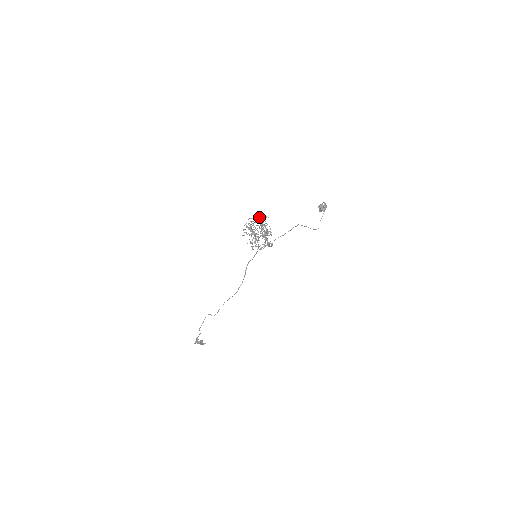
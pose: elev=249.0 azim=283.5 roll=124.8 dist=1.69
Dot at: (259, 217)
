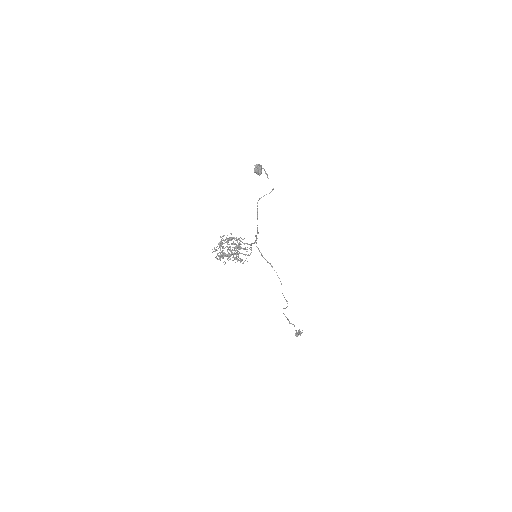
Dot at: (218, 243)
